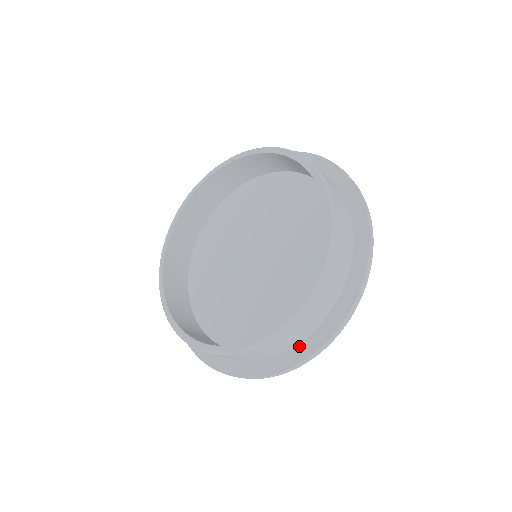
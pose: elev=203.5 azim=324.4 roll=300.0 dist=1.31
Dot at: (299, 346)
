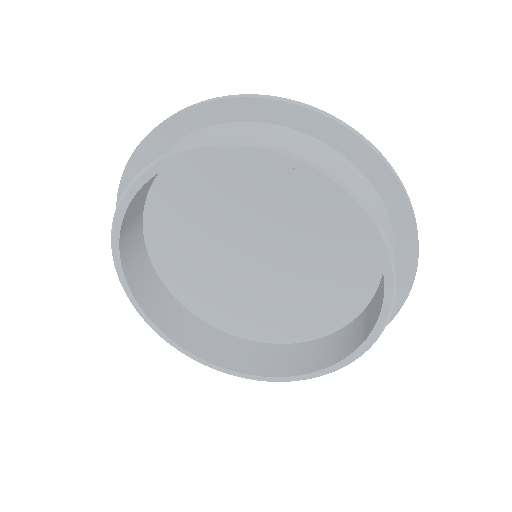
Dot at: occluded
